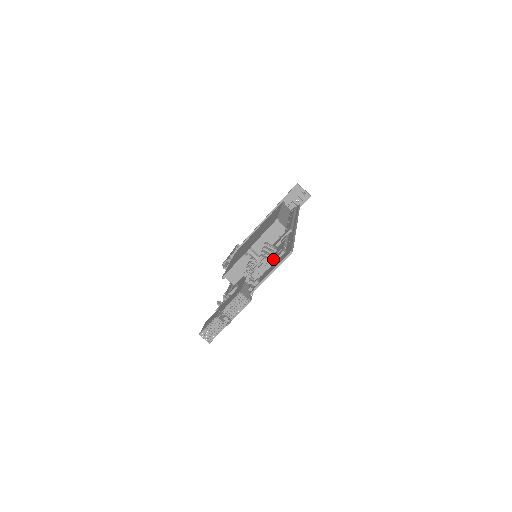
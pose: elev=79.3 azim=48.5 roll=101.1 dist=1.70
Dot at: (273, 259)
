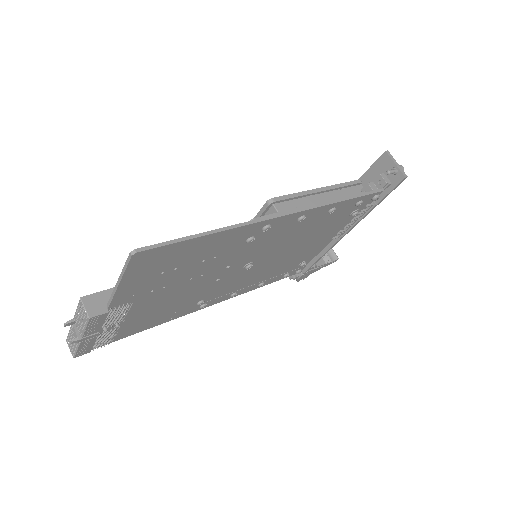
Dot at: occluded
